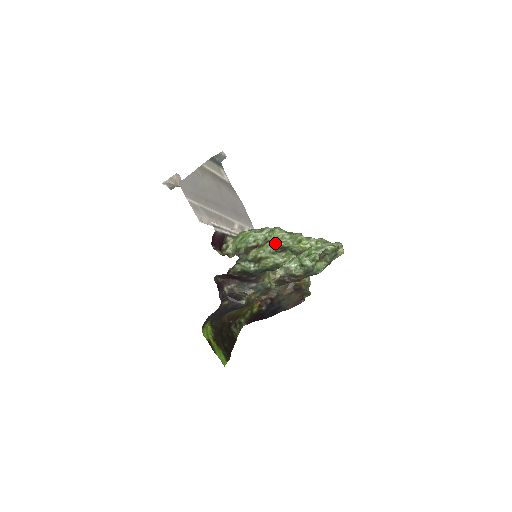
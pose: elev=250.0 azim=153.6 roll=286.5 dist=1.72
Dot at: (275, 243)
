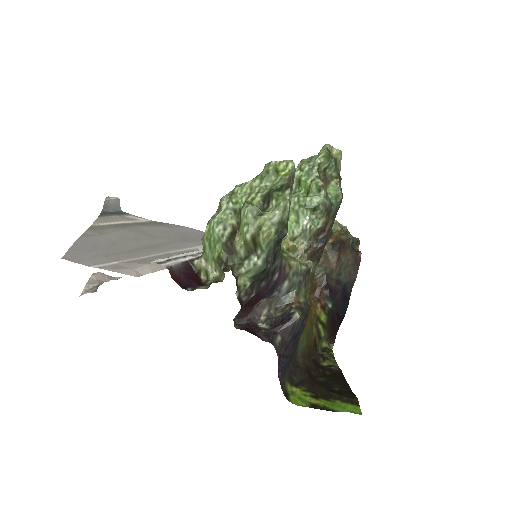
Dot at: (250, 203)
